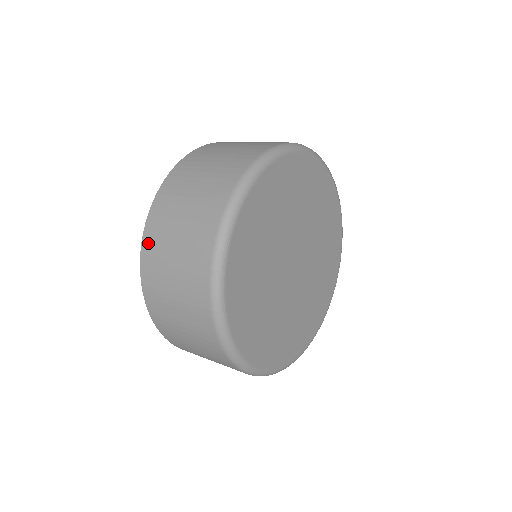
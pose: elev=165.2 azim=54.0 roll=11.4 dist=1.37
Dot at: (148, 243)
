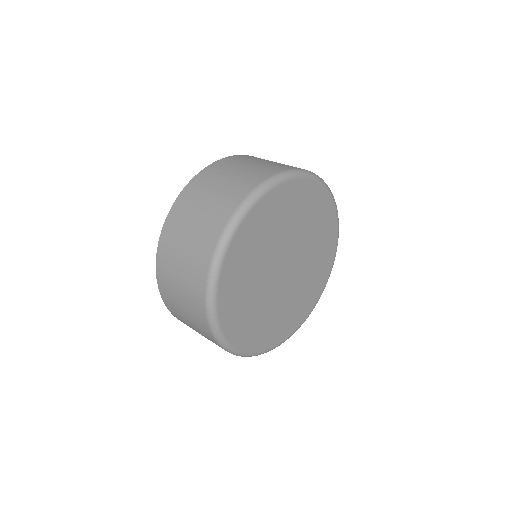
Dot at: (164, 242)
